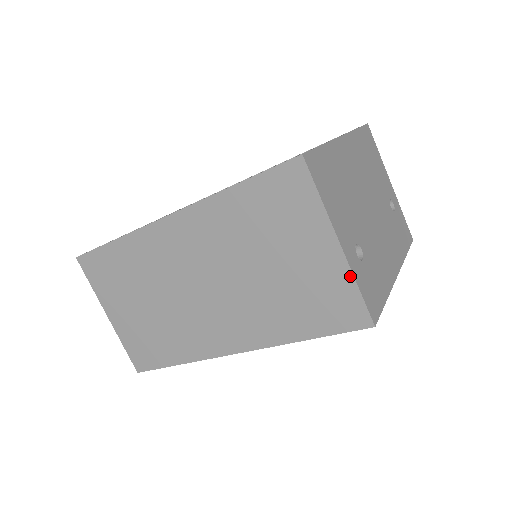
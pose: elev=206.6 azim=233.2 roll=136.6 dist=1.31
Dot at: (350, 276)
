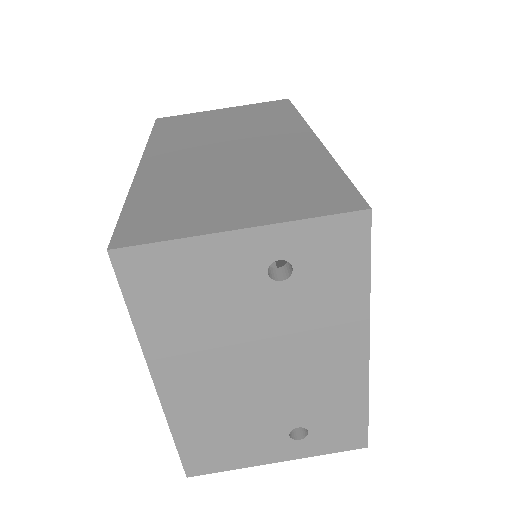
Dot at: (311, 454)
